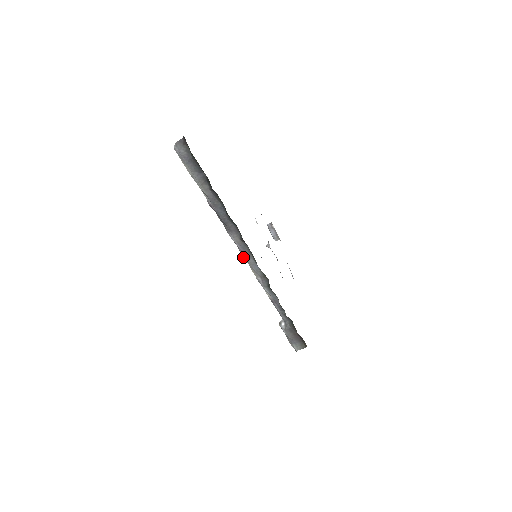
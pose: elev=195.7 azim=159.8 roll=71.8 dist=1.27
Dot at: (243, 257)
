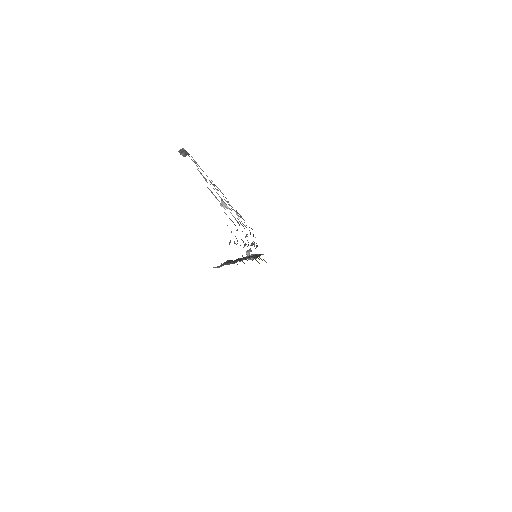
Dot at: occluded
